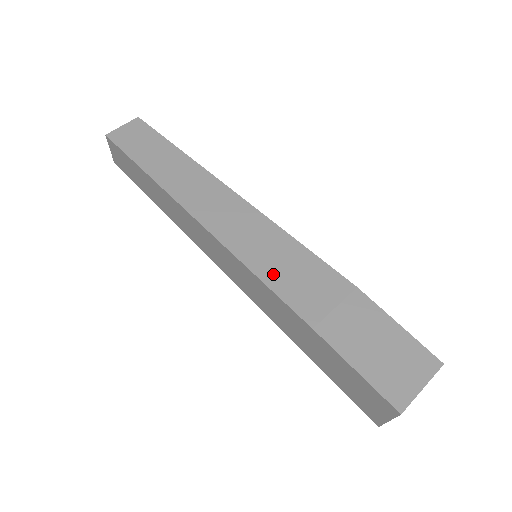
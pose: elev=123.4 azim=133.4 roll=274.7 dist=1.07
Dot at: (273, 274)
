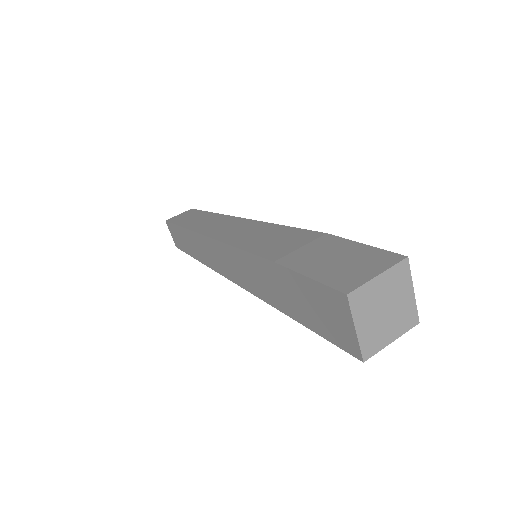
Dot at: (253, 244)
